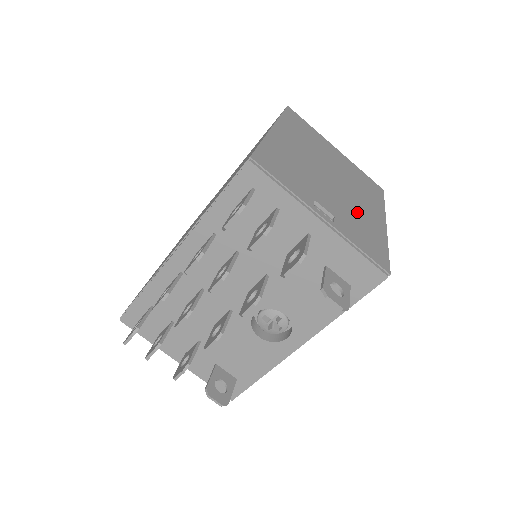
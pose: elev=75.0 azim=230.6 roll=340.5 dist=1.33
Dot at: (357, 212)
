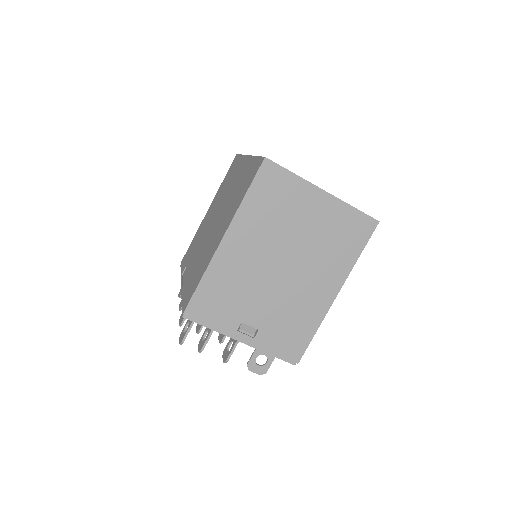
Dot at: (296, 303)
